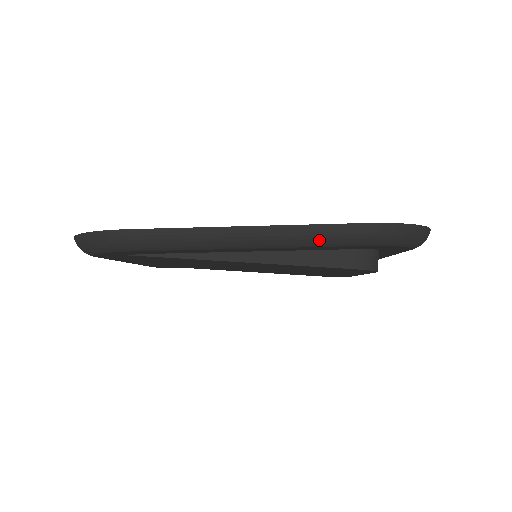
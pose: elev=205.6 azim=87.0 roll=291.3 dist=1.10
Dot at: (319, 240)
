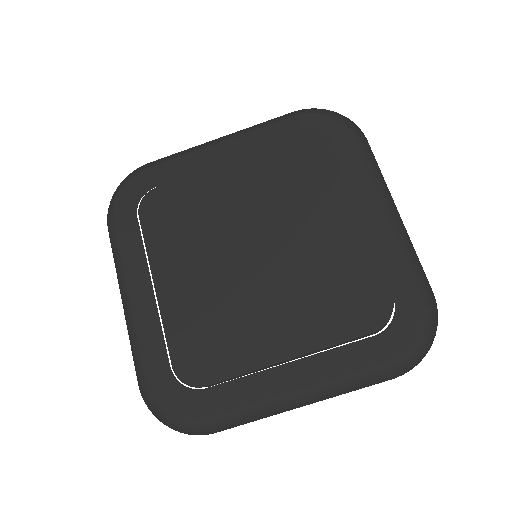
Dot at: (265, 123)
